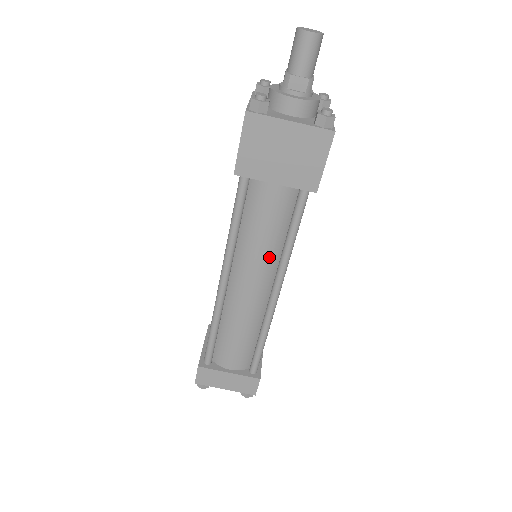
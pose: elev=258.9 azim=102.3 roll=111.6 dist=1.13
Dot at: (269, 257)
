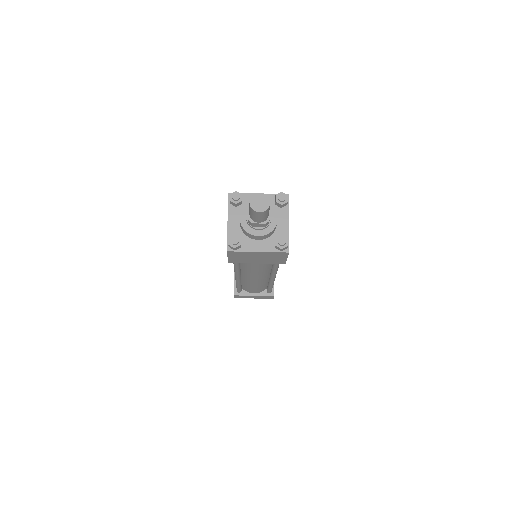
Dot at: (264, 272)
